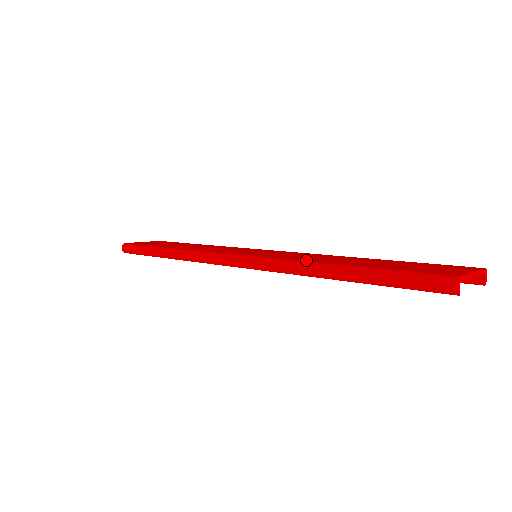
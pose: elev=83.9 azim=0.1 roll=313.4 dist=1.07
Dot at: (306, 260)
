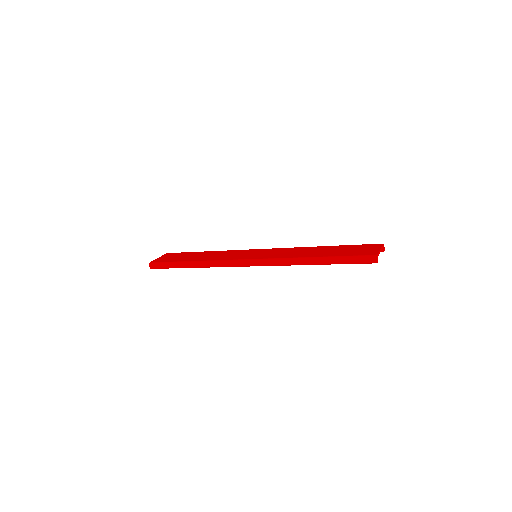
Dot at: (295, 257)
